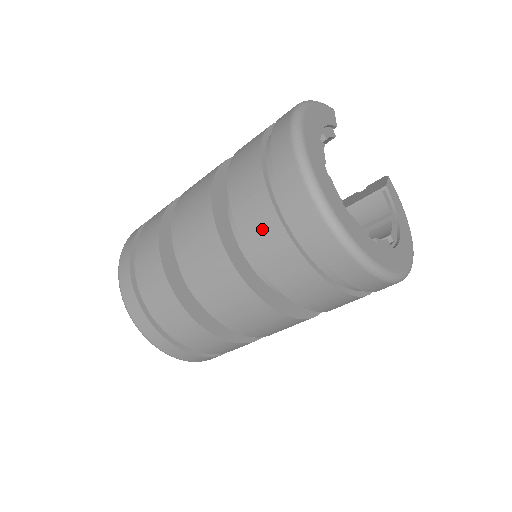
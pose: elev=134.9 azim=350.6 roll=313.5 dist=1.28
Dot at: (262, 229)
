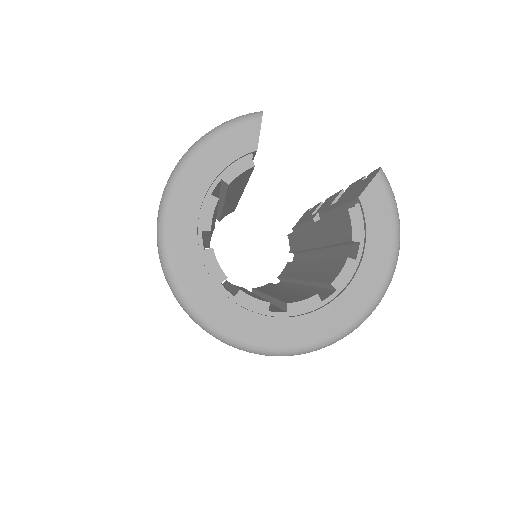
Dot at: occluded
